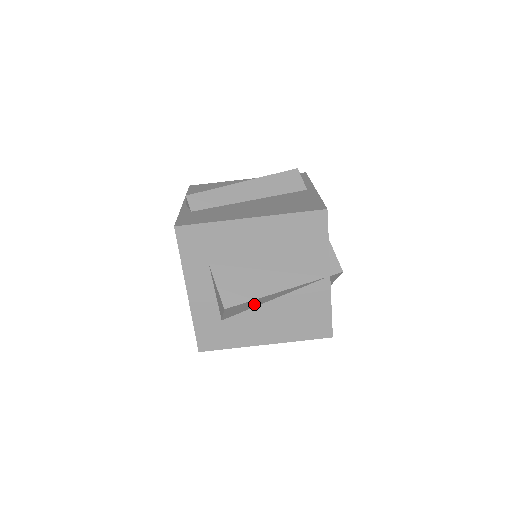
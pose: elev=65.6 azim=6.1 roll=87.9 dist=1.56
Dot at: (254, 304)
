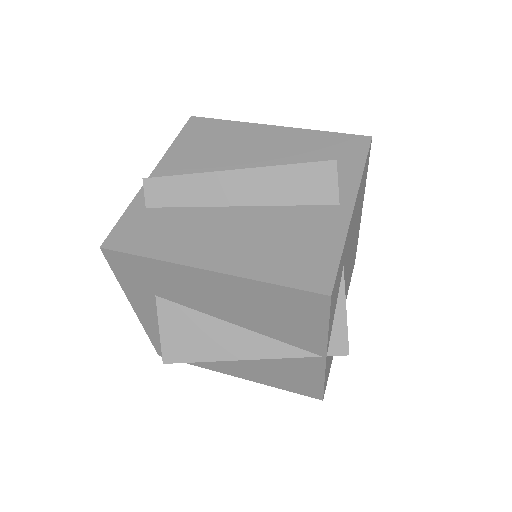
Dot at: occluded
